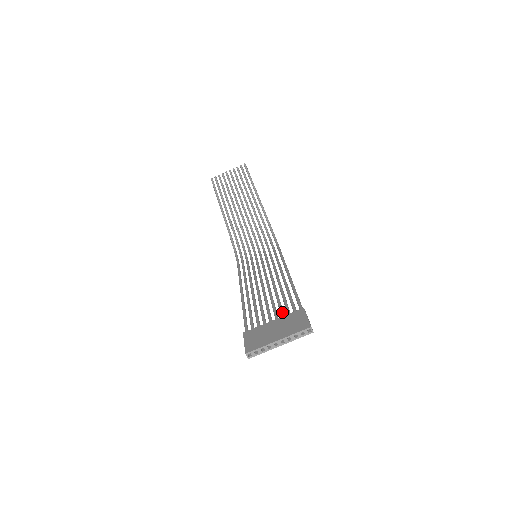
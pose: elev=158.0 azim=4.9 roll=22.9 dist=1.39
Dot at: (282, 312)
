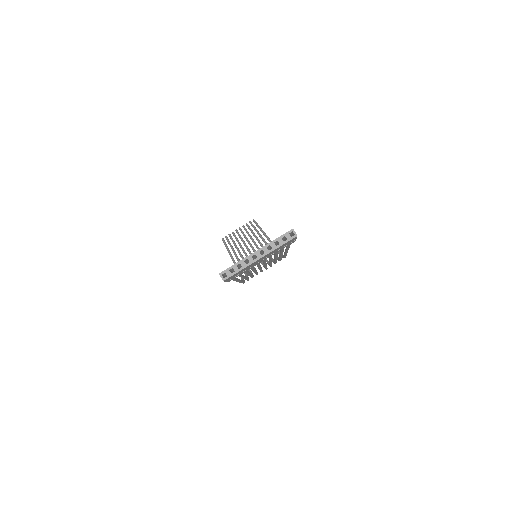
Dot at: occluded
